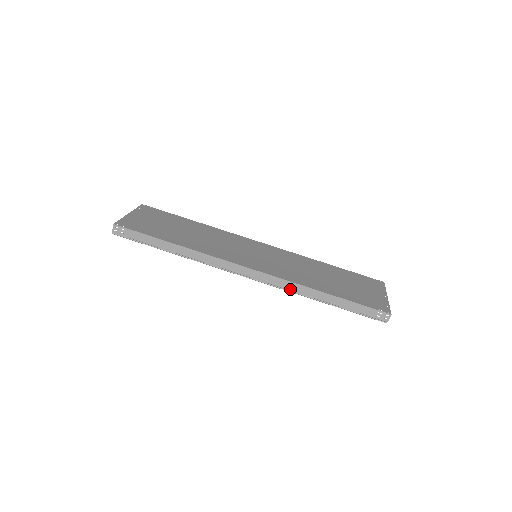
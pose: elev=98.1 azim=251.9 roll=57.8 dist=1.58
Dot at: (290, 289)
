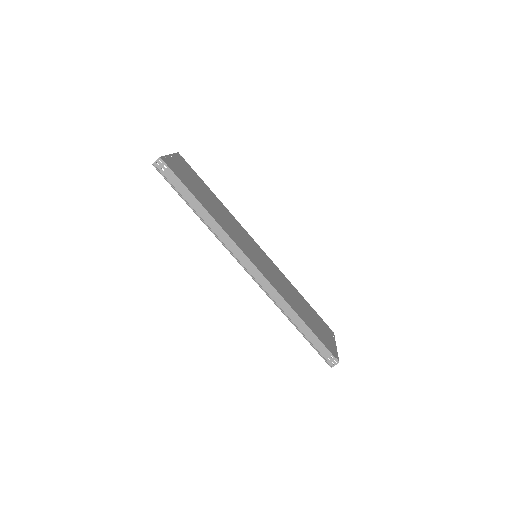
Dot at: (275, 300)
